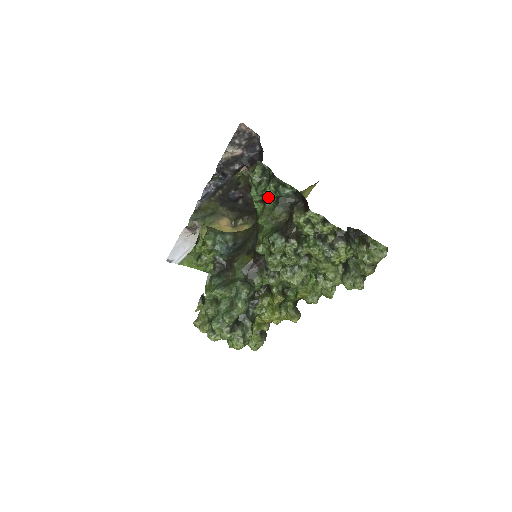
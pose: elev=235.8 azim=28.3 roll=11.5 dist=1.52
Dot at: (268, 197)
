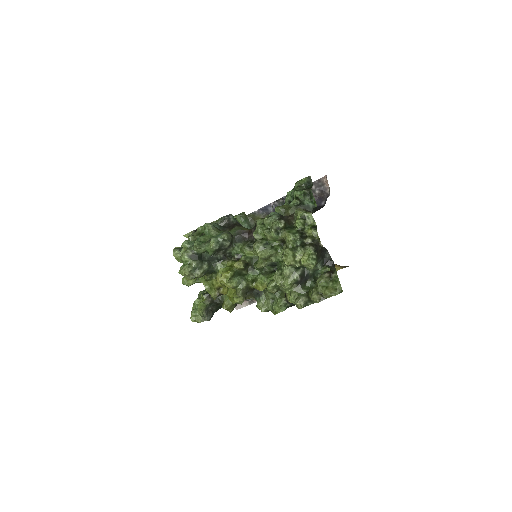
Dot at: (295, 199)
